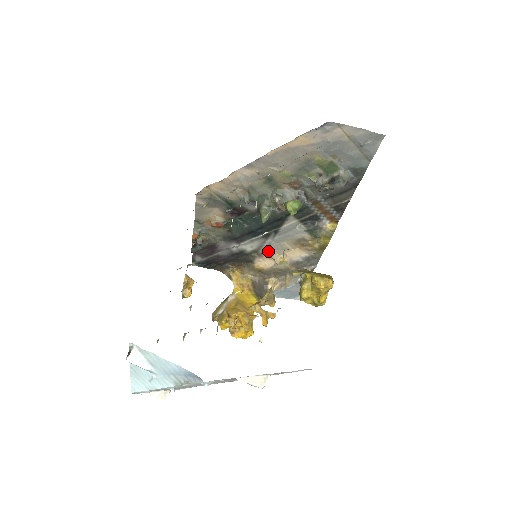
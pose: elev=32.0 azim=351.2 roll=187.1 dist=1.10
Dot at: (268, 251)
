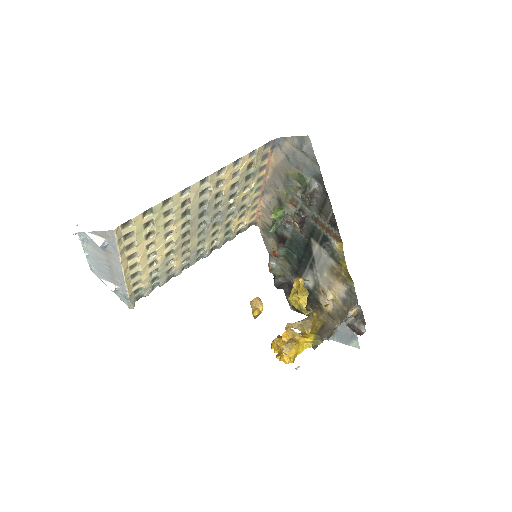
Dot at: (321, 286)
